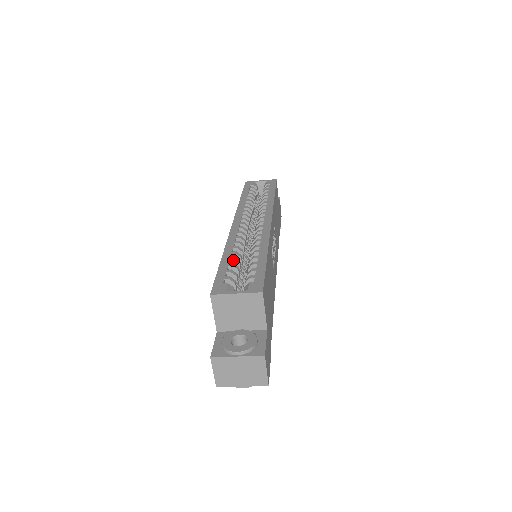
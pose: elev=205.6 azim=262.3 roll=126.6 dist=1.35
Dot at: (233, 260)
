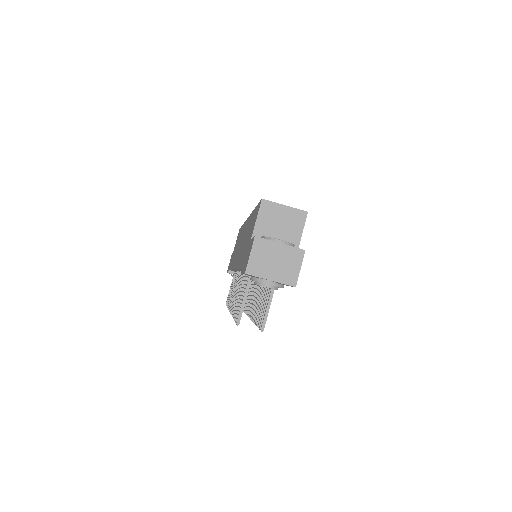
Dot at: occluded
